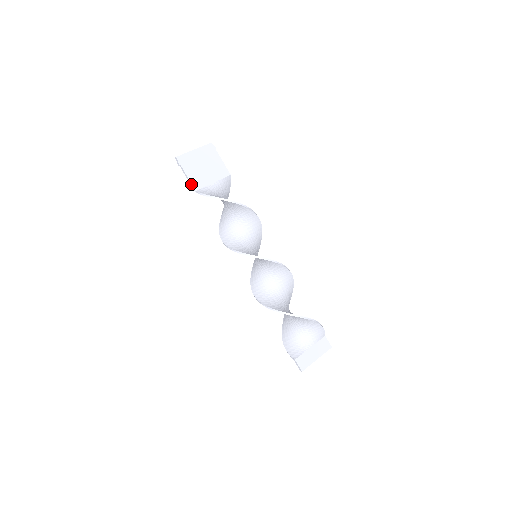
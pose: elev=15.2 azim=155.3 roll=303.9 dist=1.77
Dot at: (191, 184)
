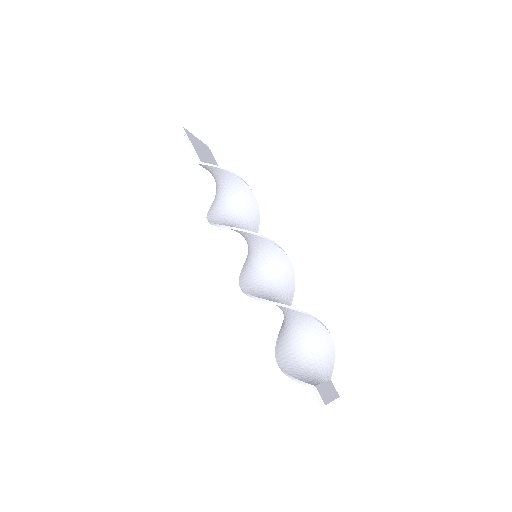
Dot at: (196, 155)
